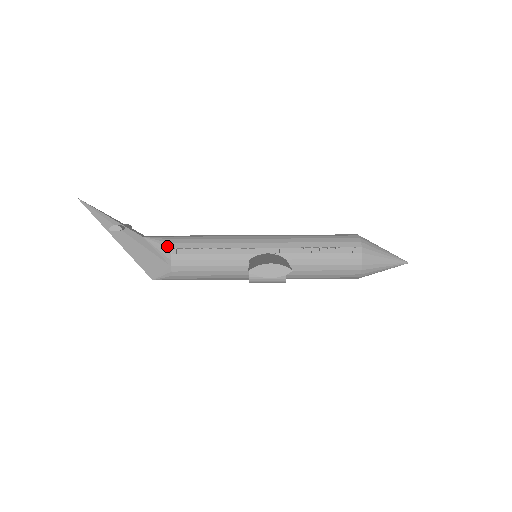
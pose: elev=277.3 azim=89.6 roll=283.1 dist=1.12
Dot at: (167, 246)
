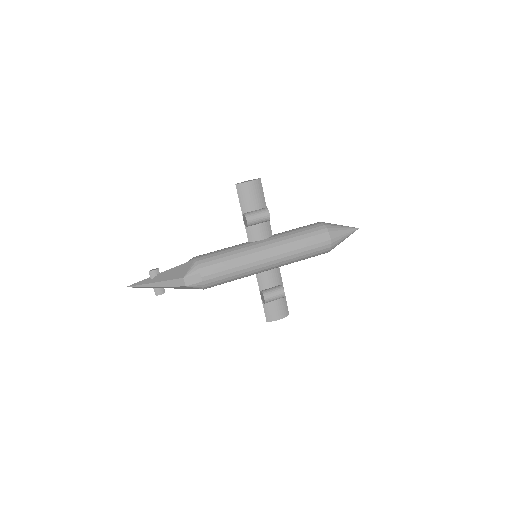
Dot at: occluded
